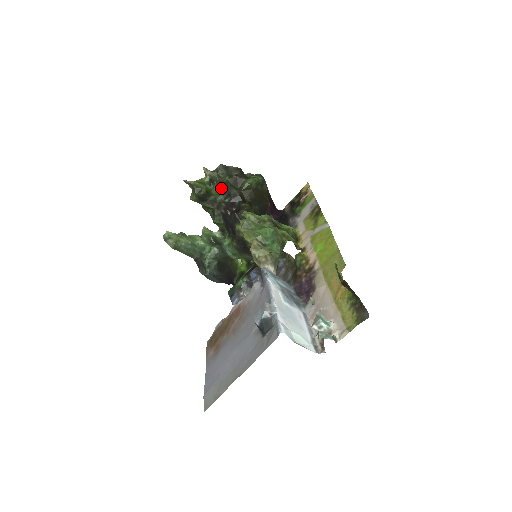
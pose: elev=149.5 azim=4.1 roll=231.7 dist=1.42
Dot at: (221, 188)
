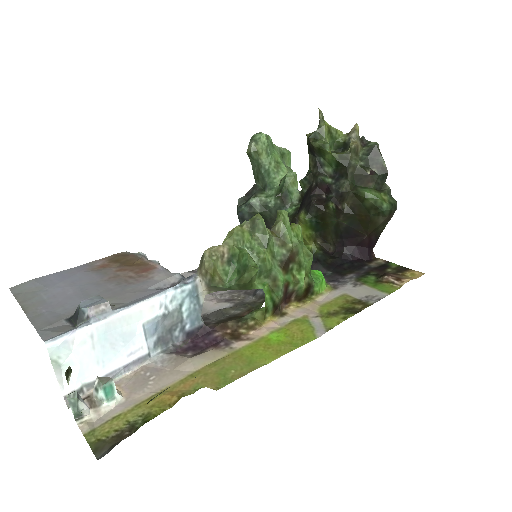
Dot at: (339, 163)
